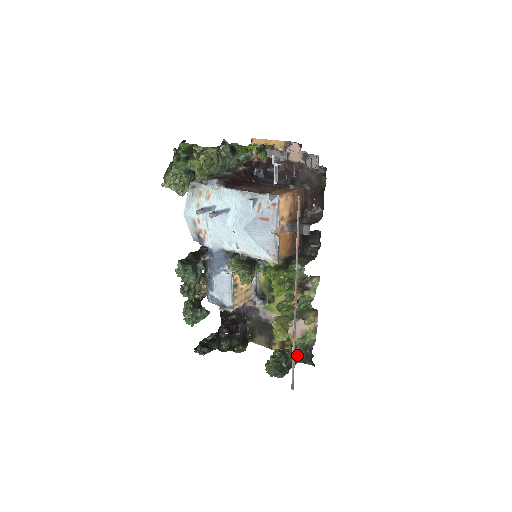
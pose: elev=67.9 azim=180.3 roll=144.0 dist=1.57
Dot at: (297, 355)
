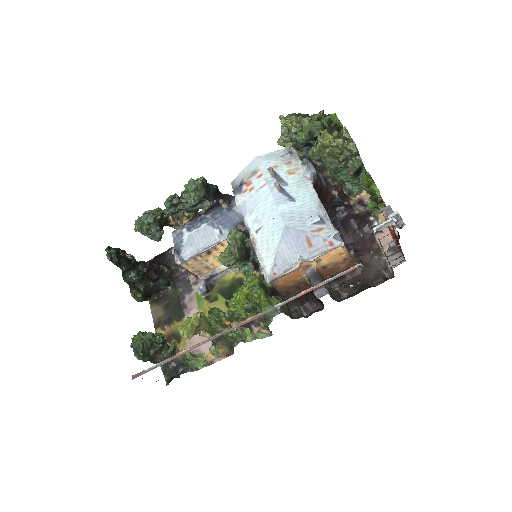
Dot at: occluded
